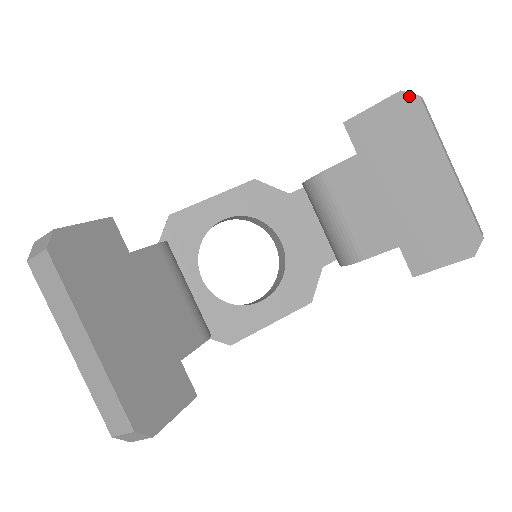
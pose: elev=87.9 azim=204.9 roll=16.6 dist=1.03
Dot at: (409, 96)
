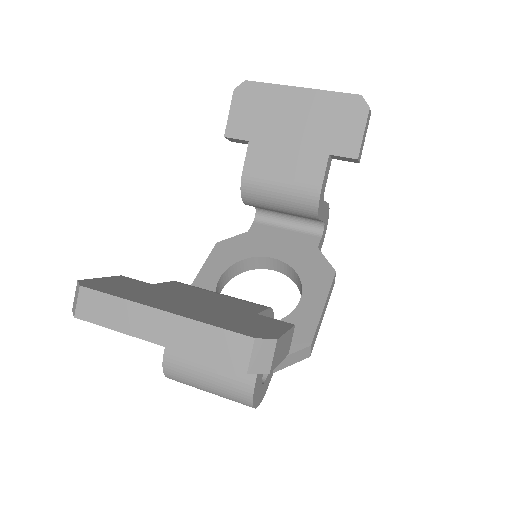
Dot at: (241, 86)
